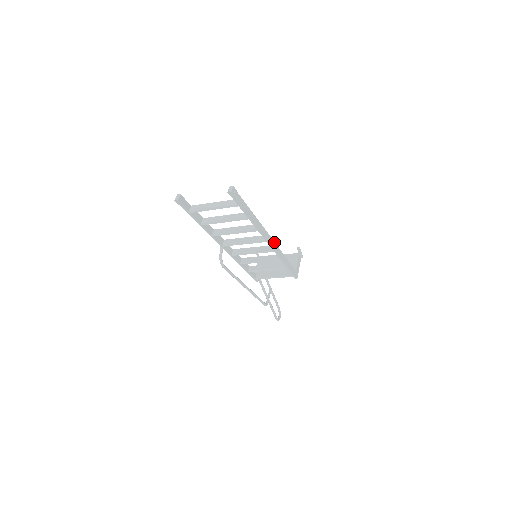
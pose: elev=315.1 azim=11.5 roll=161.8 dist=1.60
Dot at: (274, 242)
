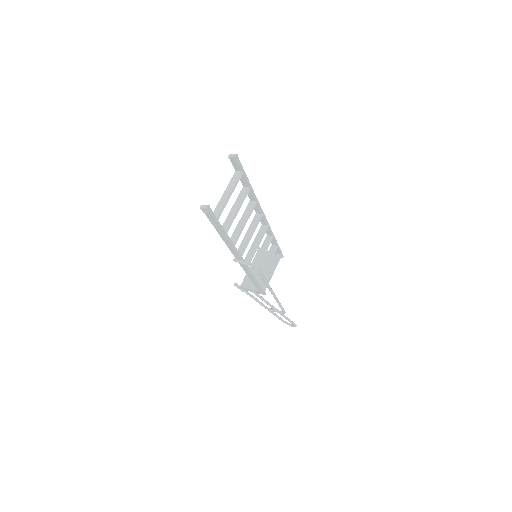
Dot at: (261, 219)
